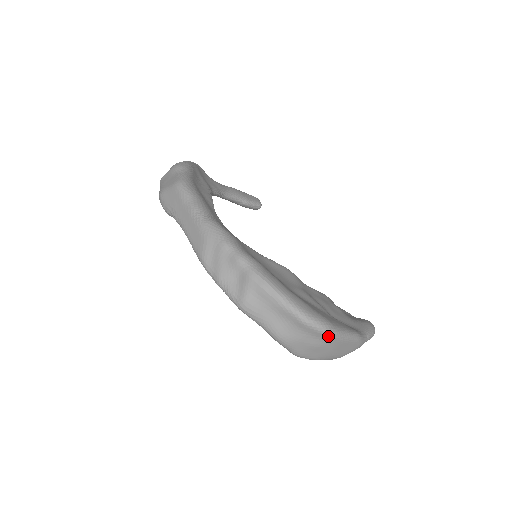
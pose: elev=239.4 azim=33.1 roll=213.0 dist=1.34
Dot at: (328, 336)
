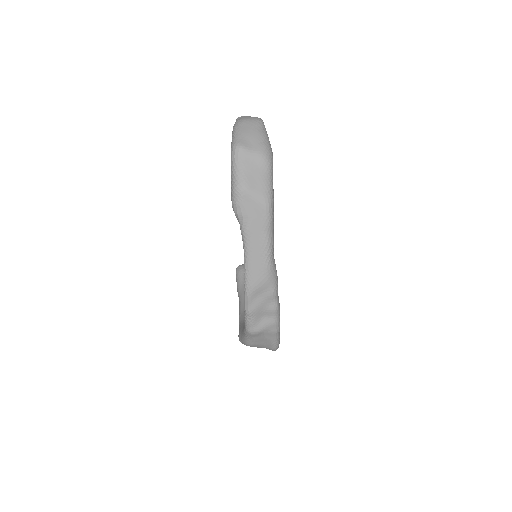
Dot at: occluded
